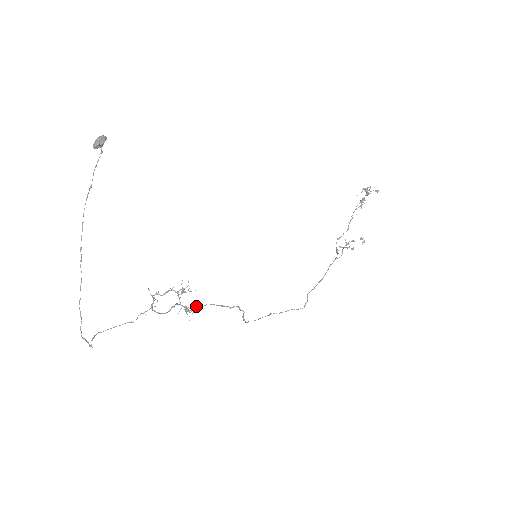
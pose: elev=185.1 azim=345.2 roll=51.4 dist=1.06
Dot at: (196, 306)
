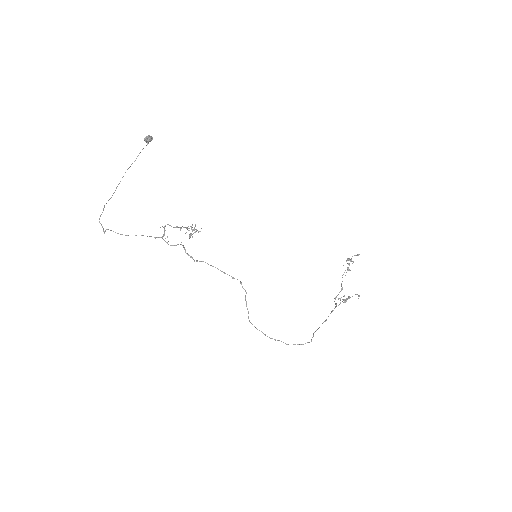
Dot at: (201, 261)
